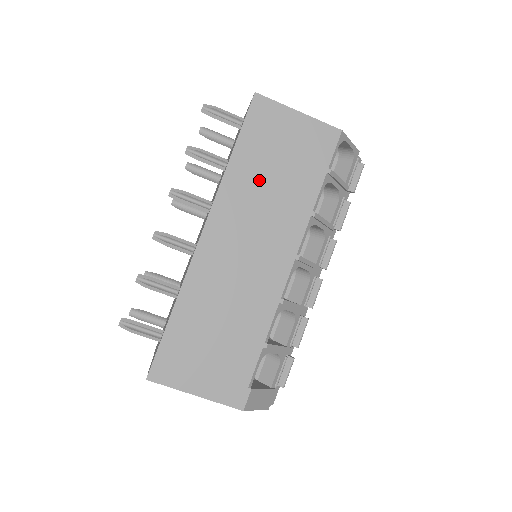
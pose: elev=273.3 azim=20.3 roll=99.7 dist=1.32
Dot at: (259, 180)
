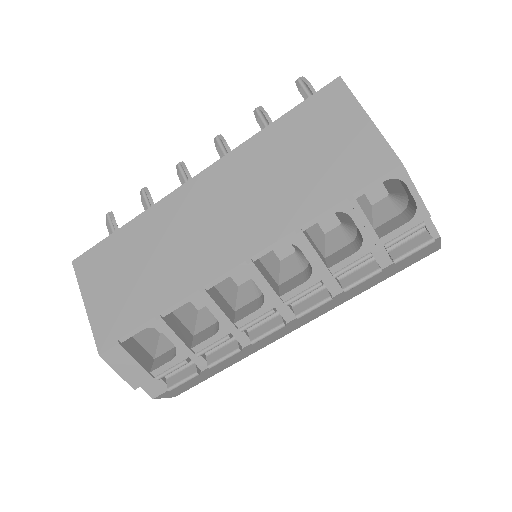
Dot at: (276, 162)
